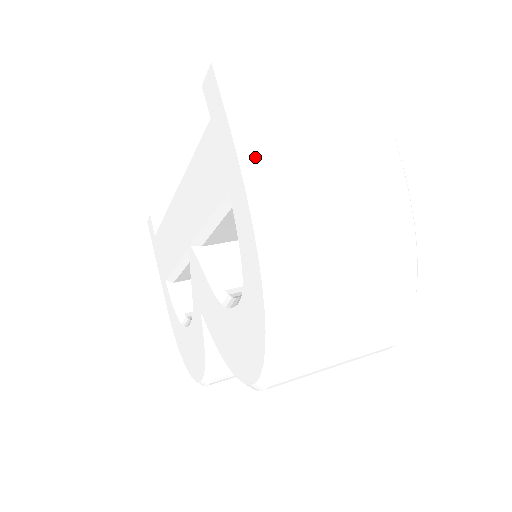
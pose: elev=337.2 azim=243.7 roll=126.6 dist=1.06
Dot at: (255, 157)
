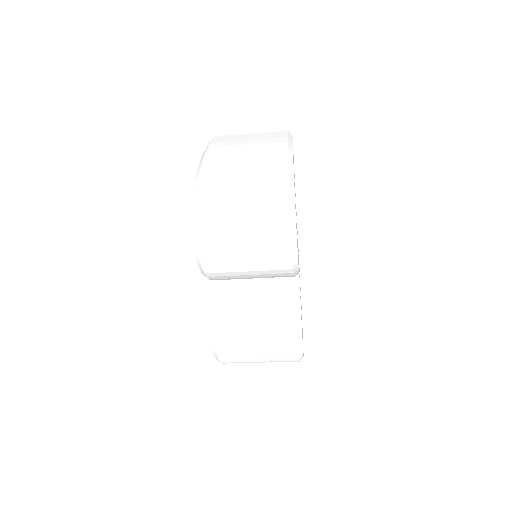
Dot at: (208, 149)
